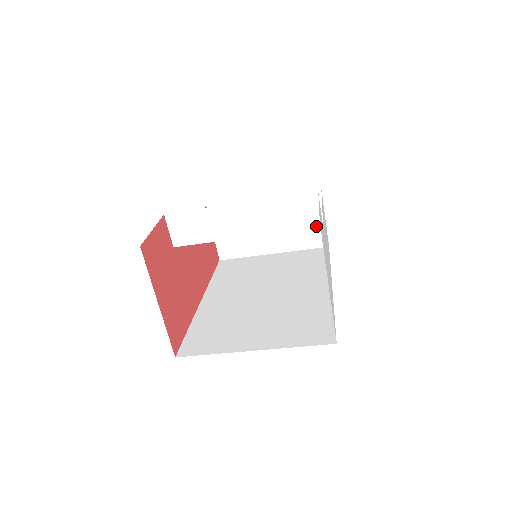
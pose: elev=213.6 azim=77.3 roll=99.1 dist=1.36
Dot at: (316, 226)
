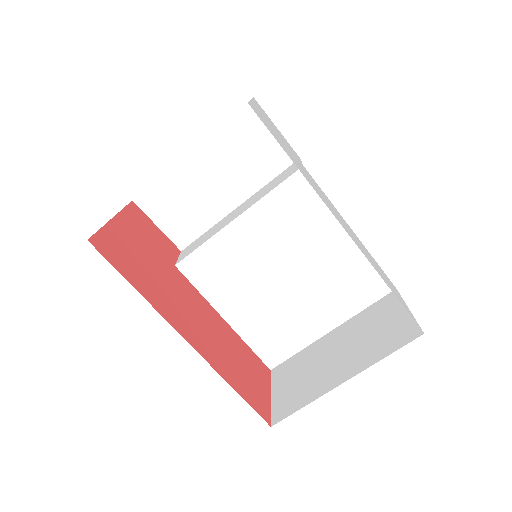
Dot at: (297, 170)
